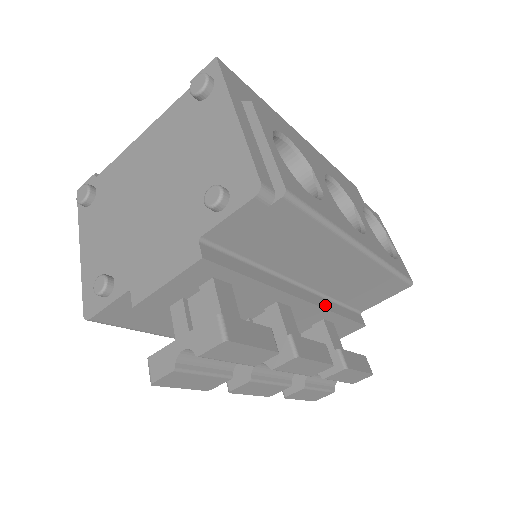
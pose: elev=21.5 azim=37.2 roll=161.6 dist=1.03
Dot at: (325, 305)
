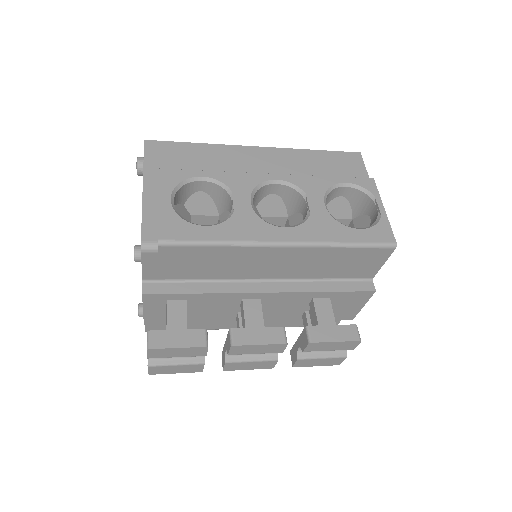
Dot at: (302, 288)
